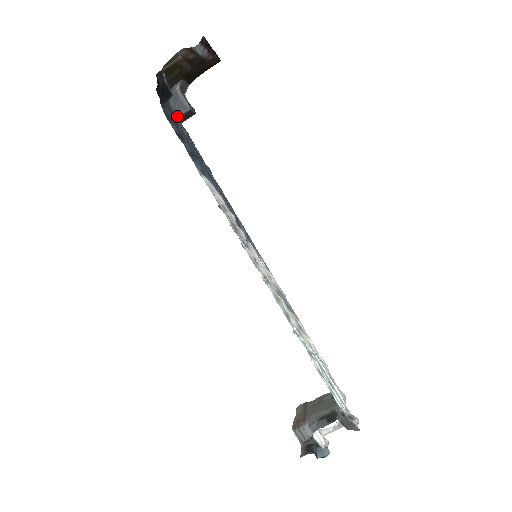
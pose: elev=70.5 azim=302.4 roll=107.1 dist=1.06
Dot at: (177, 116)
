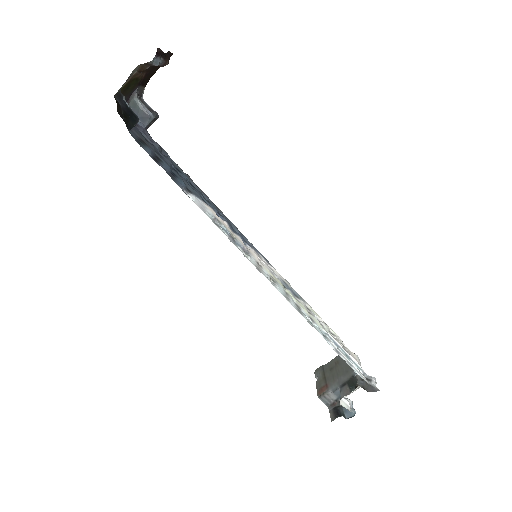
Dot at: (143, 129)
